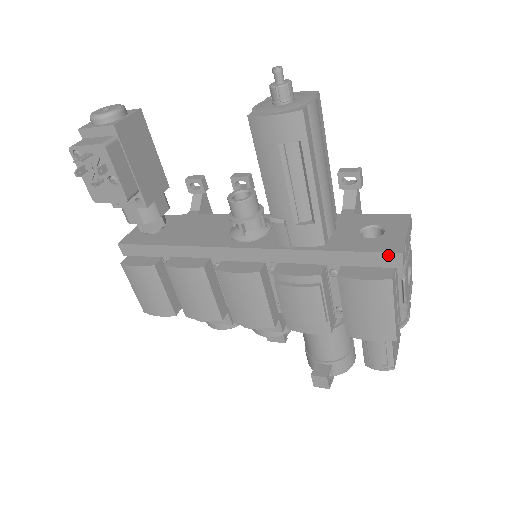
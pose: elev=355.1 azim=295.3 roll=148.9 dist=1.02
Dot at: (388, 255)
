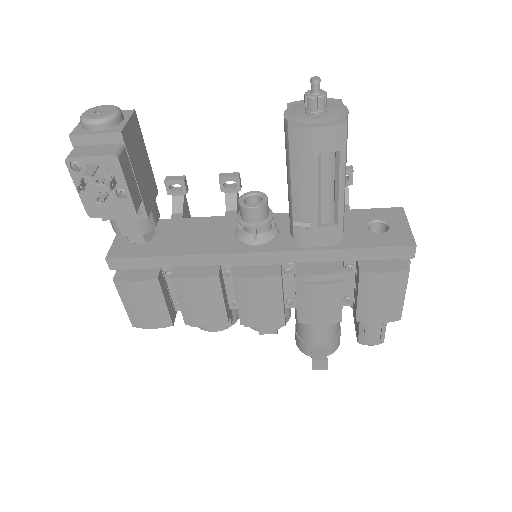
Dot at: (403, 248)
